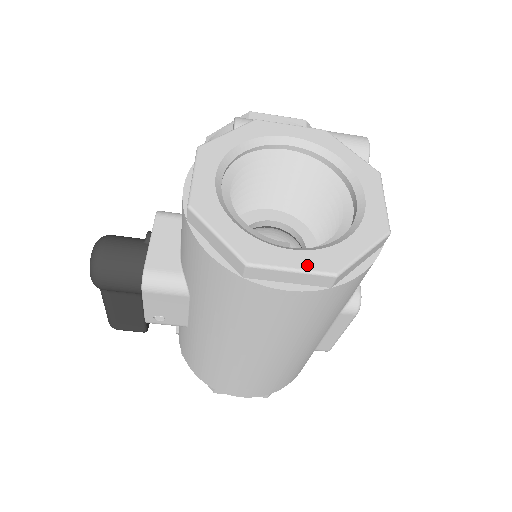
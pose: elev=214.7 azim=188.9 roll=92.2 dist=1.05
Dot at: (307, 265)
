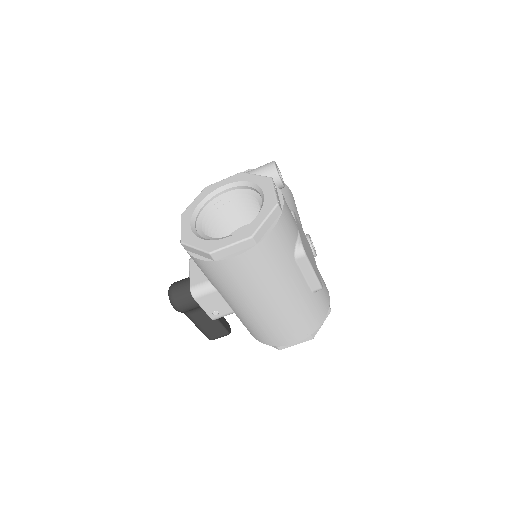
Dot at: (237, 240)
